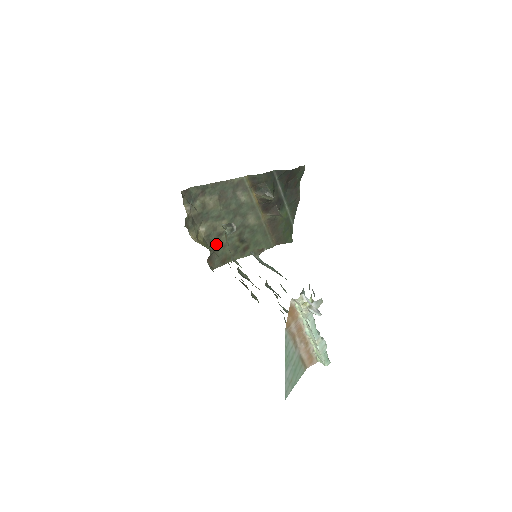
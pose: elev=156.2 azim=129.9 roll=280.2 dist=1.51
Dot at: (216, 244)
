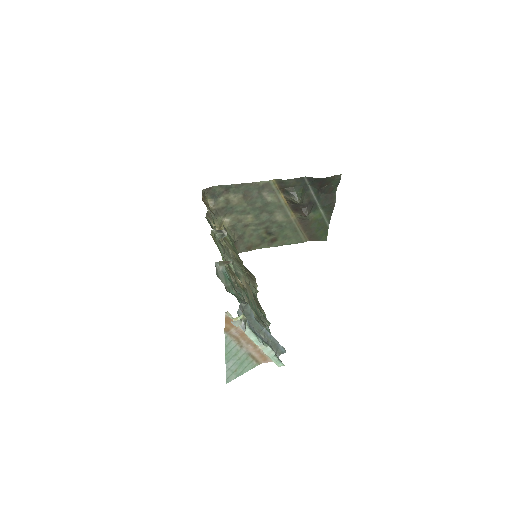
Dot at: (241, 233)
